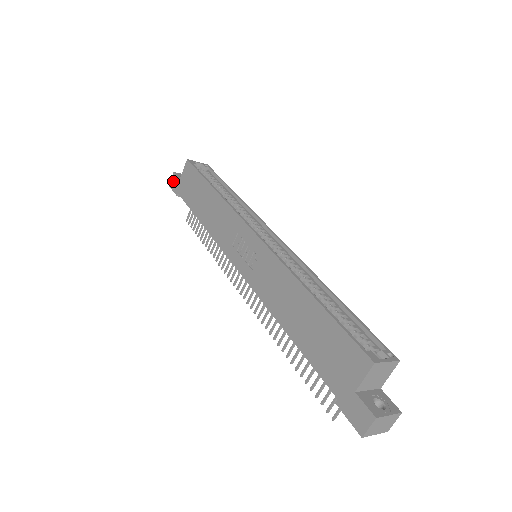
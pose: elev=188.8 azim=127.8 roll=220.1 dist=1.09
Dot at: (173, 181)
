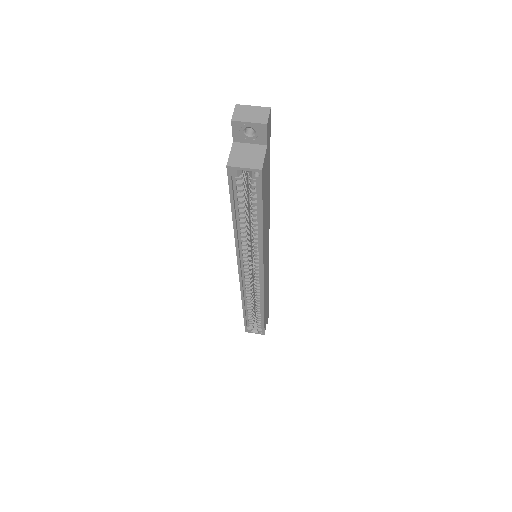
Dot at: occluded
